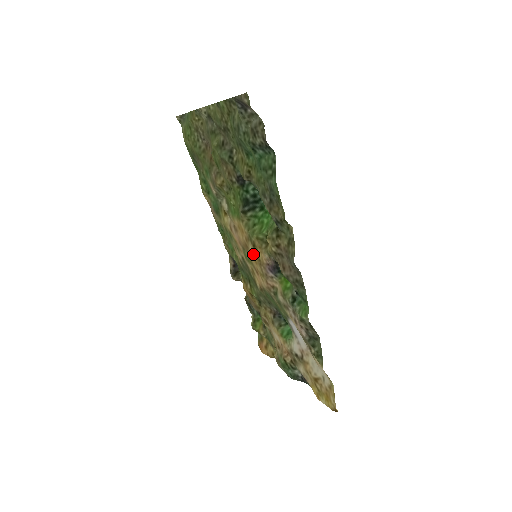
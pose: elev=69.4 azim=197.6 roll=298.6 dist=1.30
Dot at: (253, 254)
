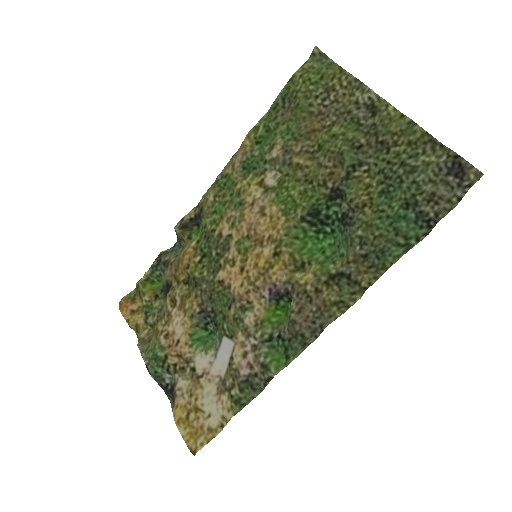
Dot at: (264, 257)
